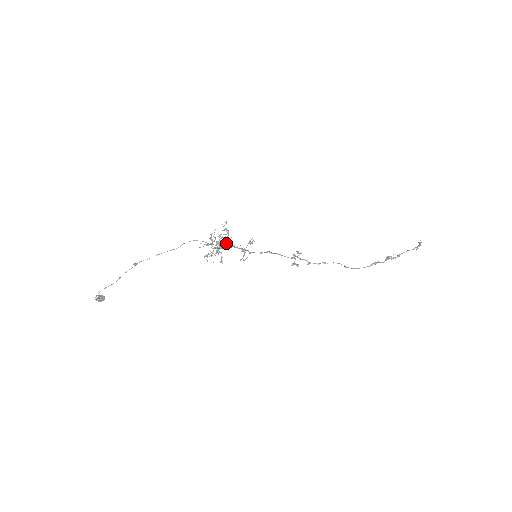
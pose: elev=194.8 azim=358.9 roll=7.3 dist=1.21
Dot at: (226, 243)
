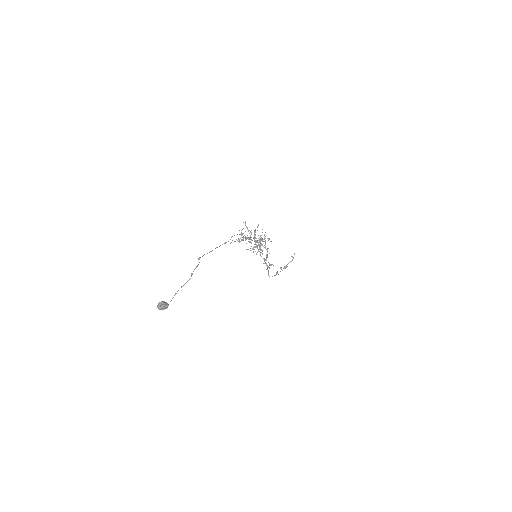
Dot at: occluded
